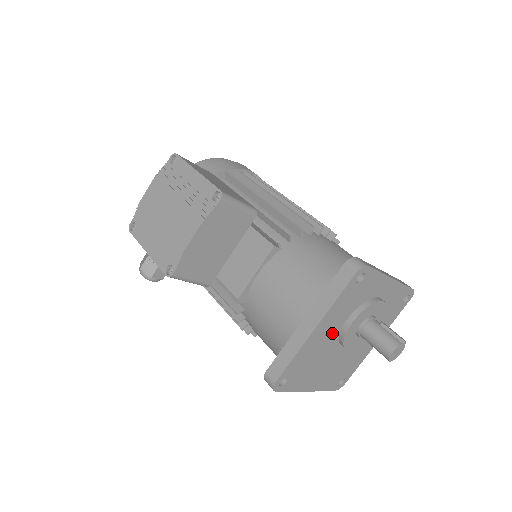
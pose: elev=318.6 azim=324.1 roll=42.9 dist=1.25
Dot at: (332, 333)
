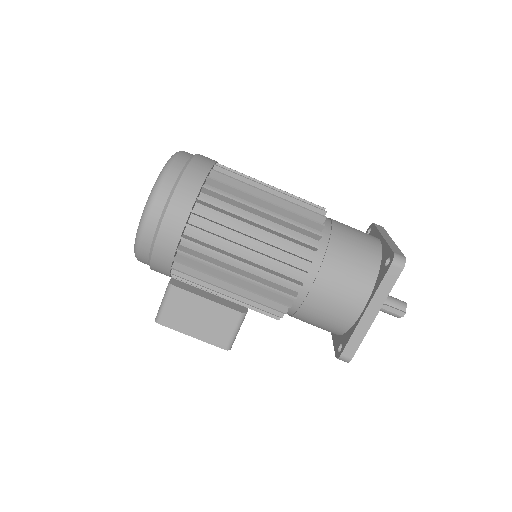
Dot at: occluded
